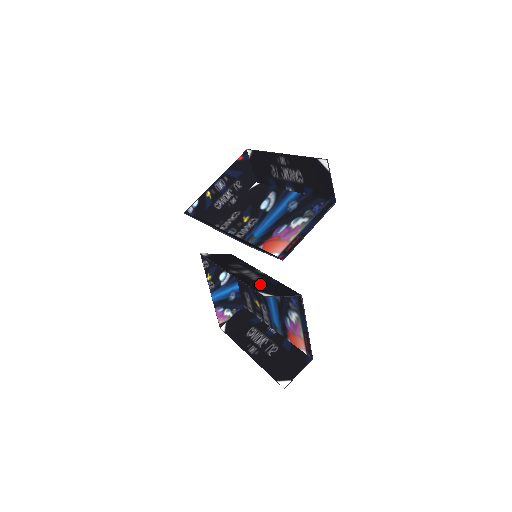
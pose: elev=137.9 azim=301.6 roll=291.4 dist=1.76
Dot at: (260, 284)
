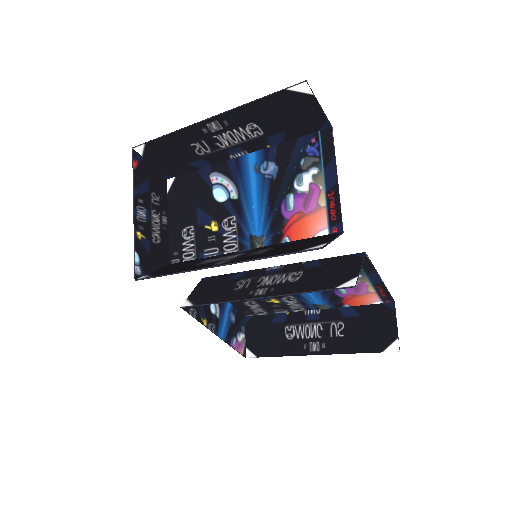
Dot at: (314, 279)
